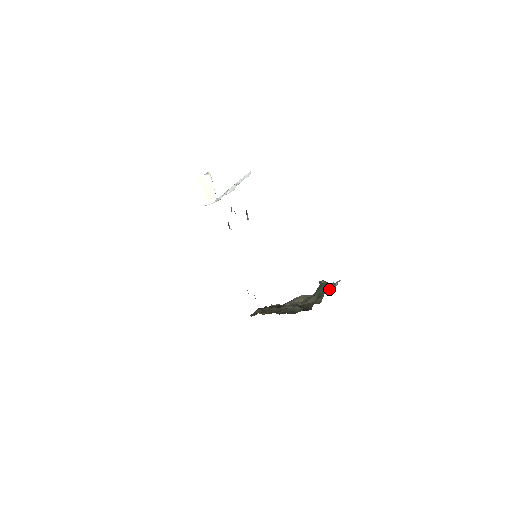
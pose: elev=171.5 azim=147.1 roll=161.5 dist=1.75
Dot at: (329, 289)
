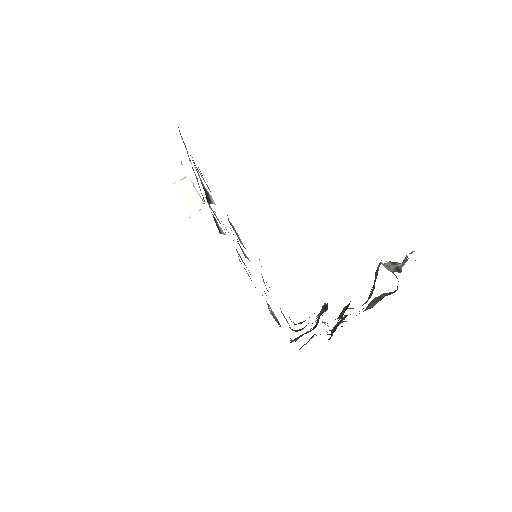
Dot at: (395, 270)
